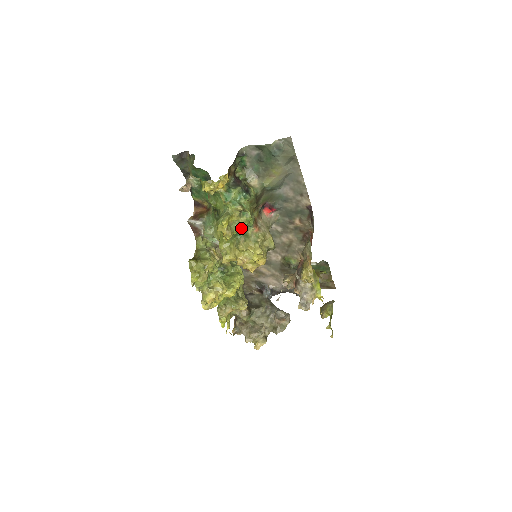
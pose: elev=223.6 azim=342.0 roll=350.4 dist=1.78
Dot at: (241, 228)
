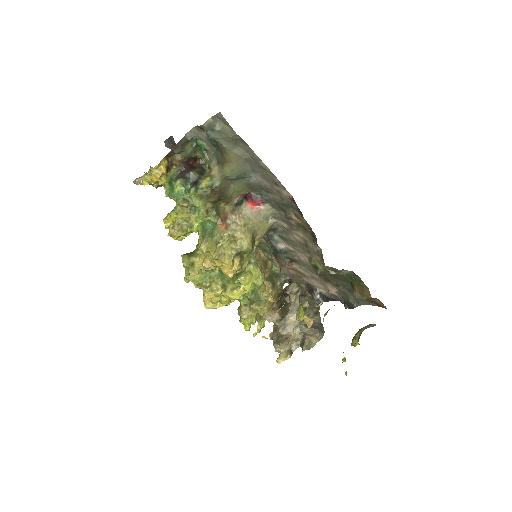
Dot at: (193, 226)
